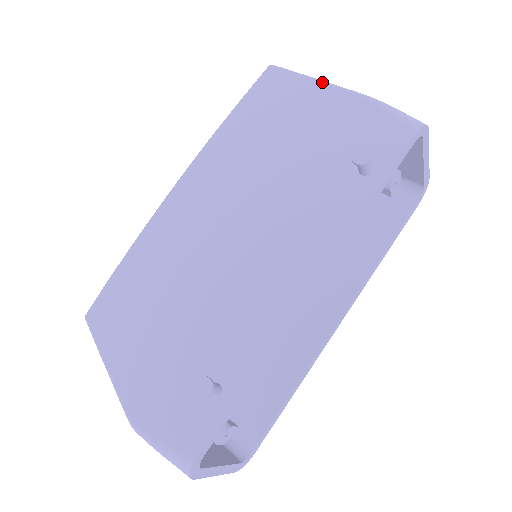
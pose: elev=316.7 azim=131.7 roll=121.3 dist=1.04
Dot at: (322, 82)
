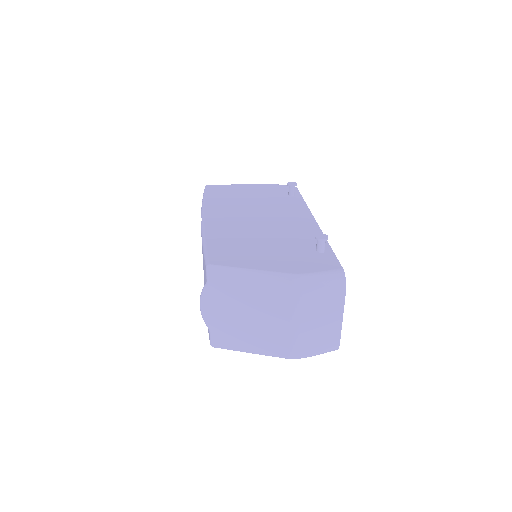
Dot at: (241, 184)
